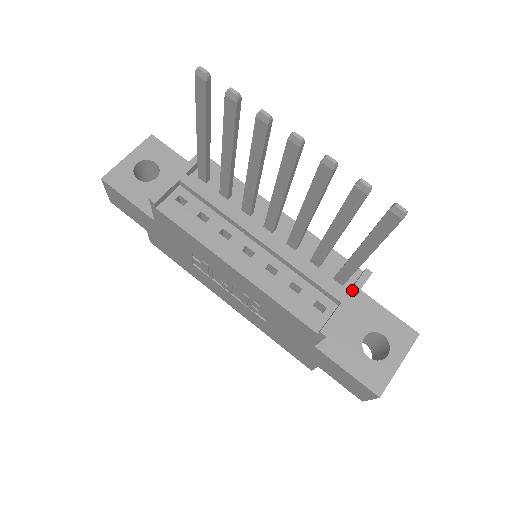
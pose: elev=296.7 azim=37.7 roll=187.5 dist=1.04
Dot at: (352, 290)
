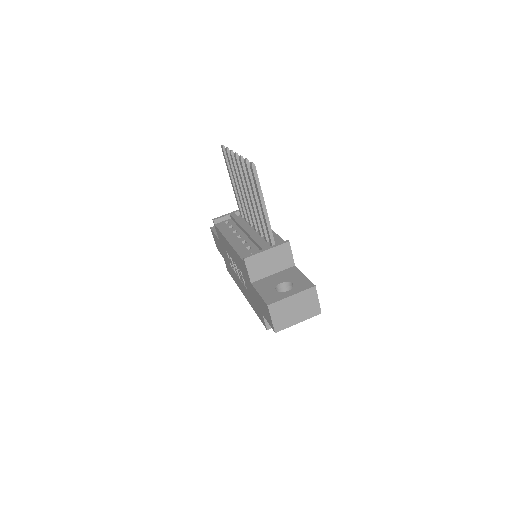
Dot at: (272, 246)
